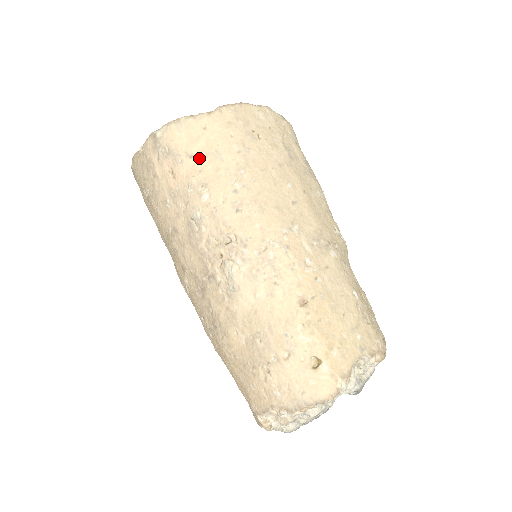
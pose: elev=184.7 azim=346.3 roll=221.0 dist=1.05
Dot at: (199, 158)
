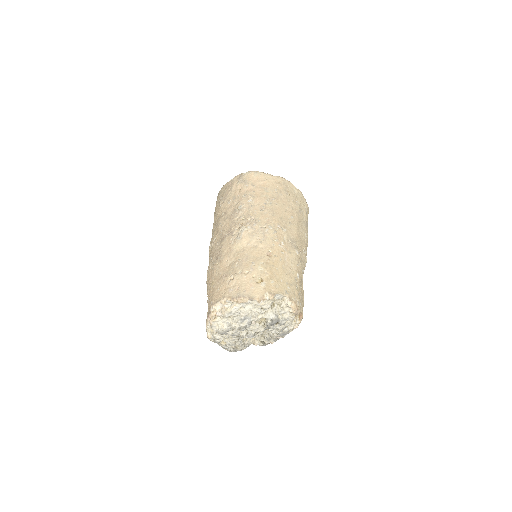
Dot at: (257, 187)
